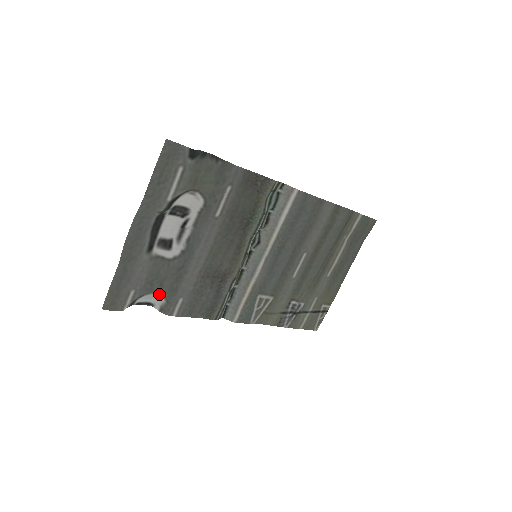
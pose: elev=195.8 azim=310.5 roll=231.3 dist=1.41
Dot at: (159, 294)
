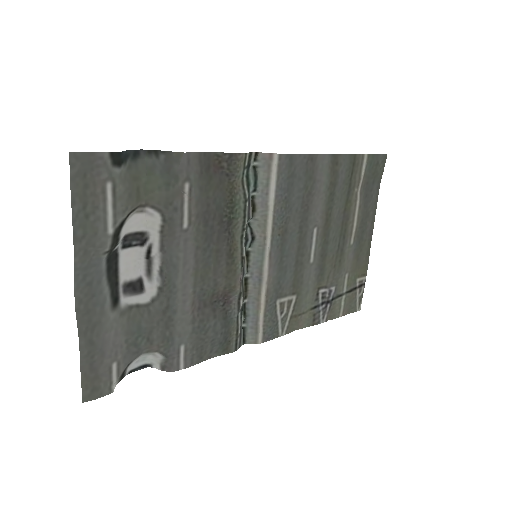
Dot at: (151, 352)
